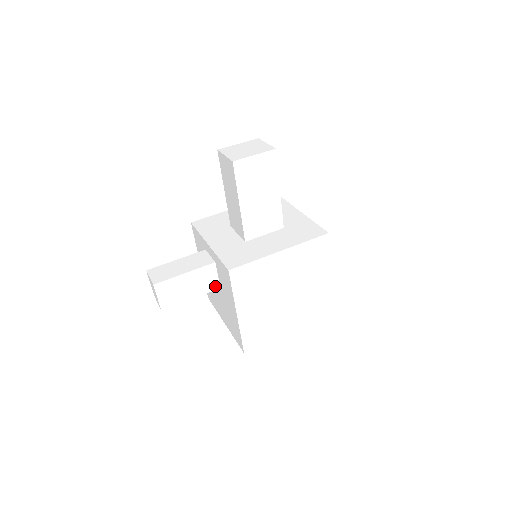
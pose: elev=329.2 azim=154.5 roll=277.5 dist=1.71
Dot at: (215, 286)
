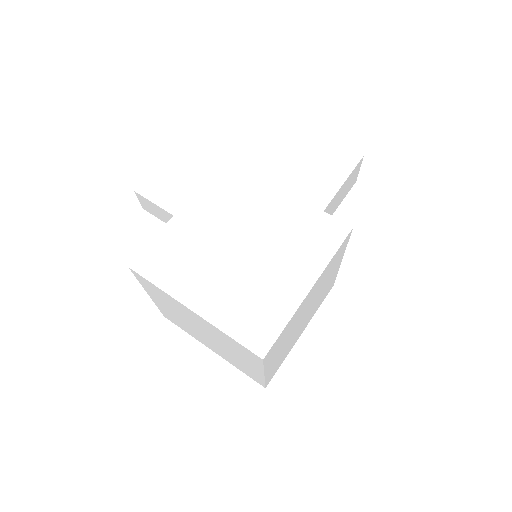
Dot at: occluded
